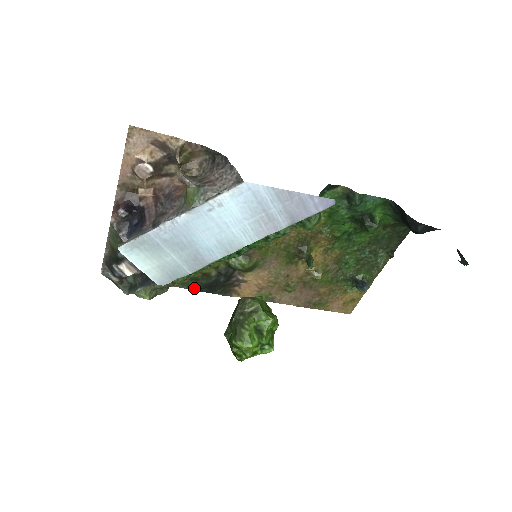
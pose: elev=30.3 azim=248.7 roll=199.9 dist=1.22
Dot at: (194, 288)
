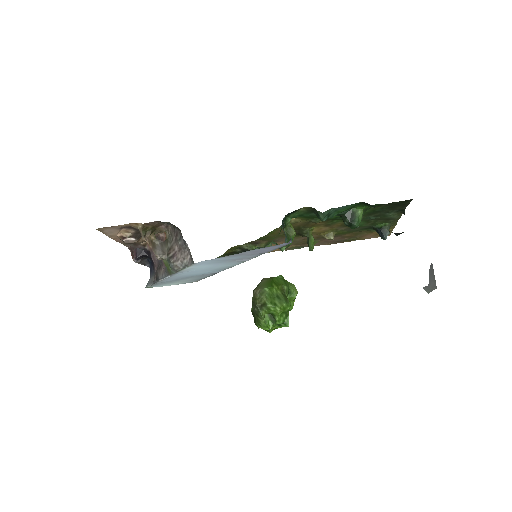
Dot at: occluded
